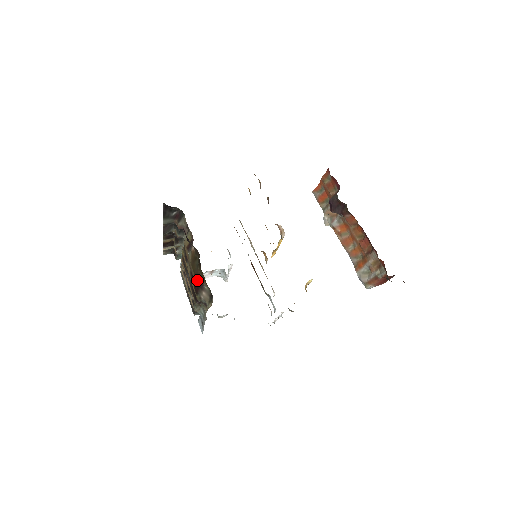
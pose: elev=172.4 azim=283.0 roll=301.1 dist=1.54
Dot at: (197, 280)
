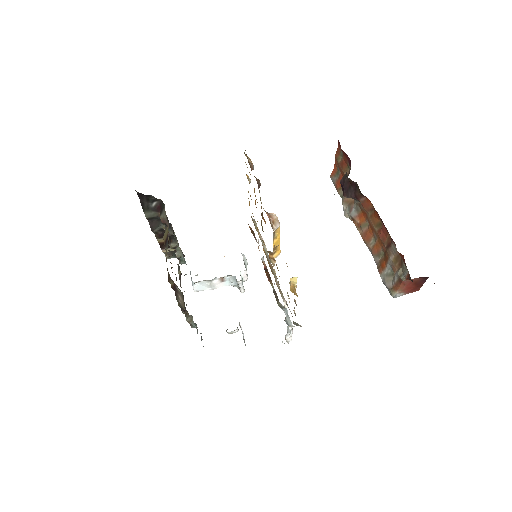
Dot at: (169, 280)
